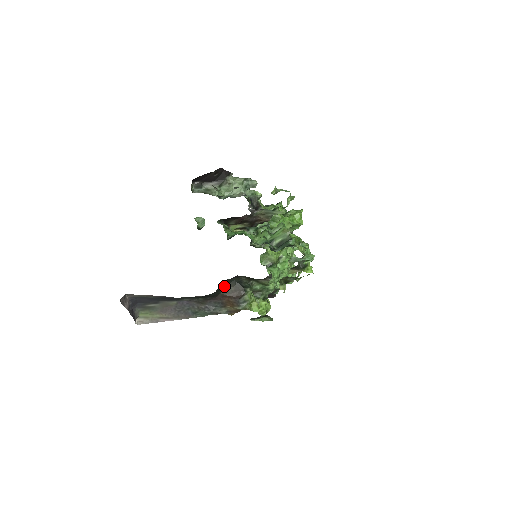
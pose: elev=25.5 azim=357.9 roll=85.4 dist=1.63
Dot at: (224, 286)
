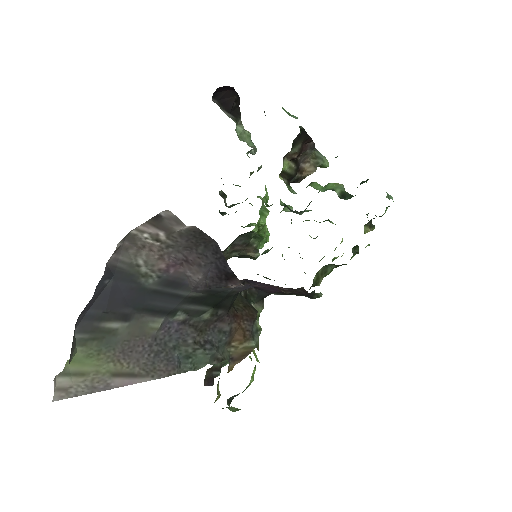
Dot at: occluded
